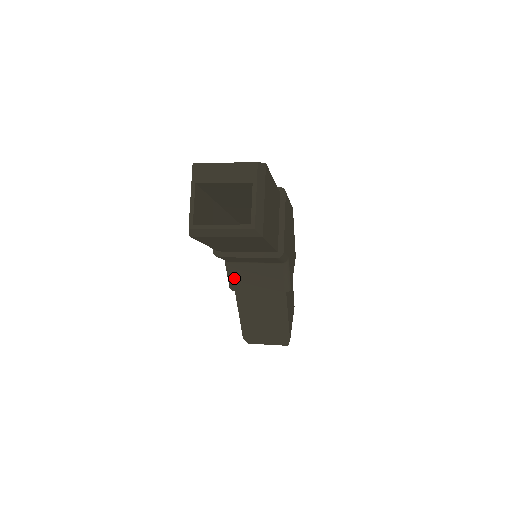
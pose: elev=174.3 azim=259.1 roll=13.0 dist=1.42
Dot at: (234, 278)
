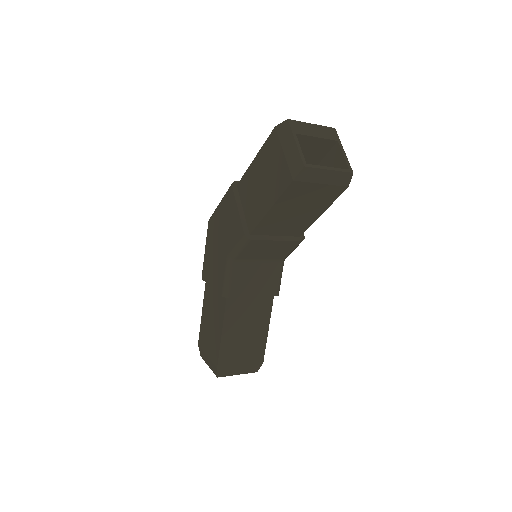
Dot at: (234, 281)
